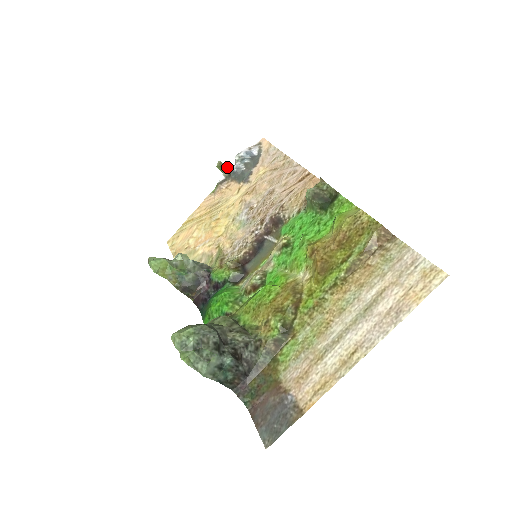
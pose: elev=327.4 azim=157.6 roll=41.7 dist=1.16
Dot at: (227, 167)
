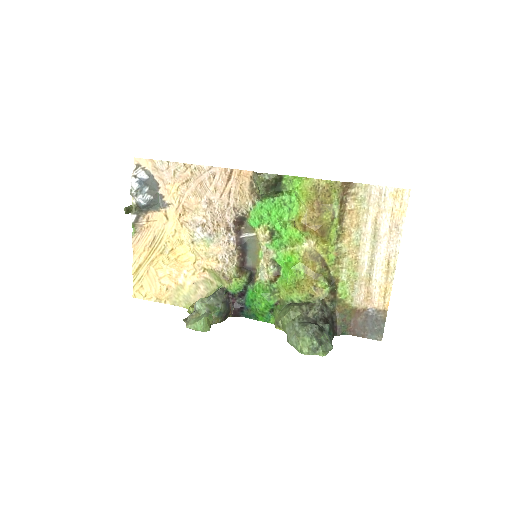
Dot at: (130, 206)
